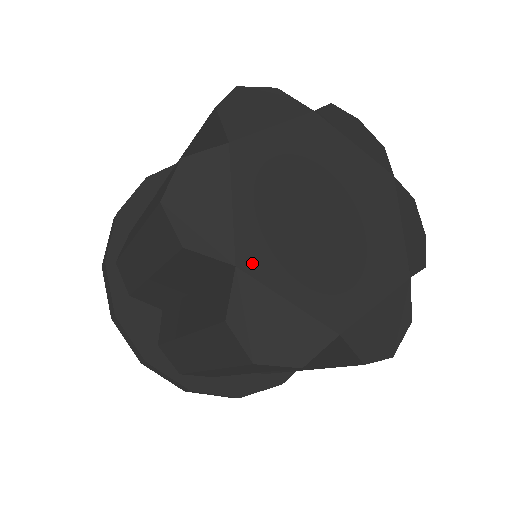
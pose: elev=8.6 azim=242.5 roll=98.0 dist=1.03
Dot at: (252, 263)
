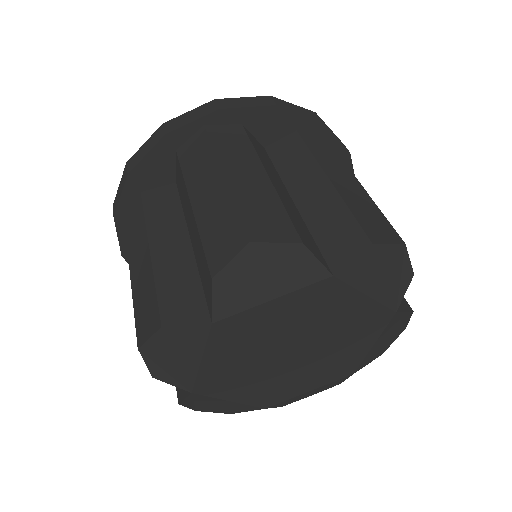
Dot at: (207, 389)
